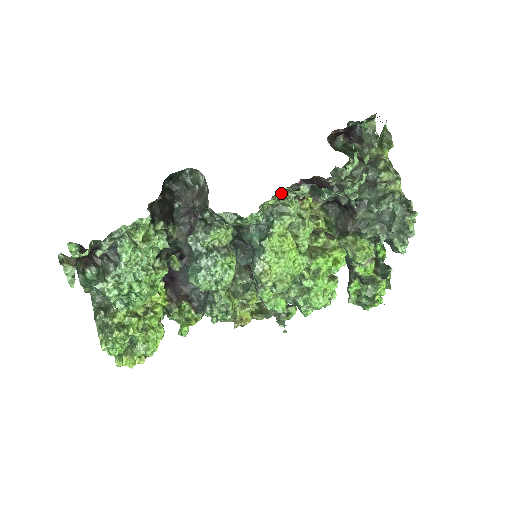
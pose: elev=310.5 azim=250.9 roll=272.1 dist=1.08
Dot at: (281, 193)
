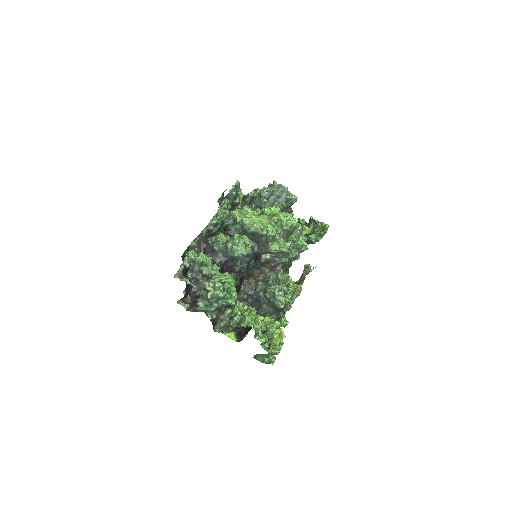
Dot at: occluded
